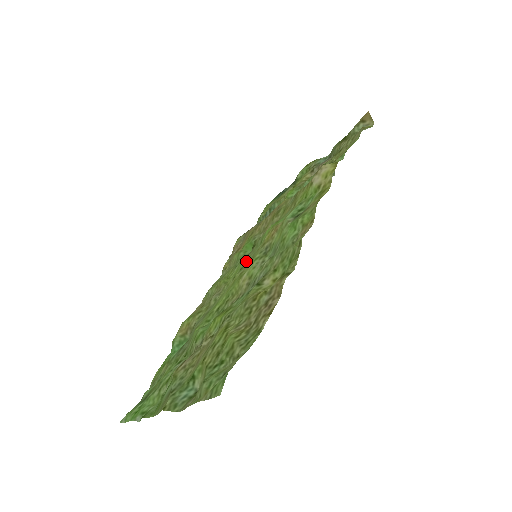
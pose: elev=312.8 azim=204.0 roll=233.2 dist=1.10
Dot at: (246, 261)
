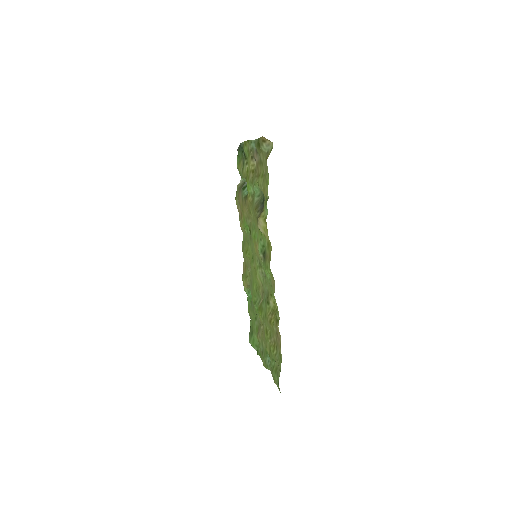
Dot at: (252, 252)
